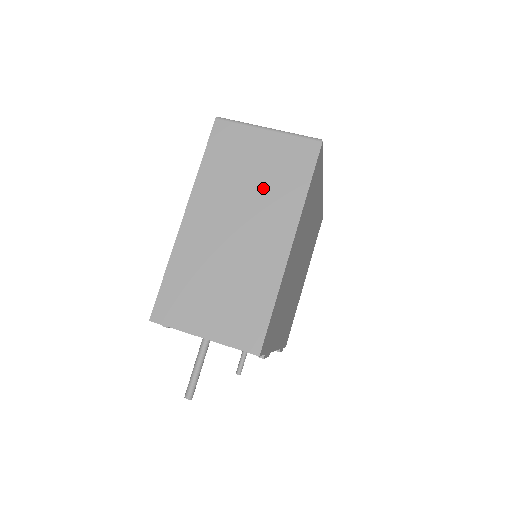
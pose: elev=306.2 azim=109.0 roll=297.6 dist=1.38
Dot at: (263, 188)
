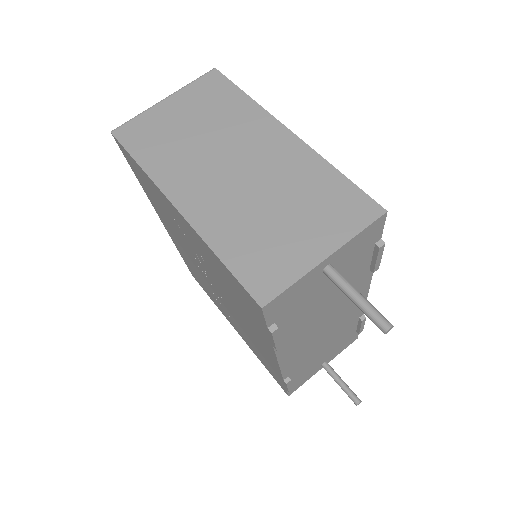
Dot at: (214, 127)
